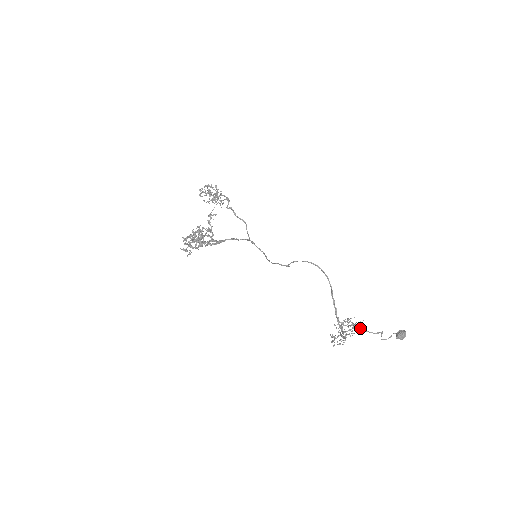
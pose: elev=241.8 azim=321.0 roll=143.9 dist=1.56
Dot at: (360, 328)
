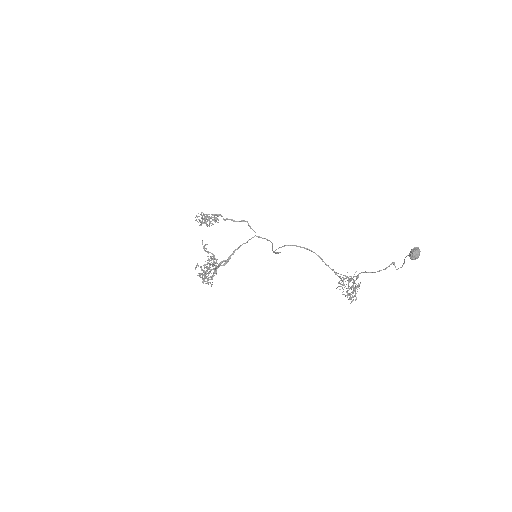
Dot at: (368, 272)
